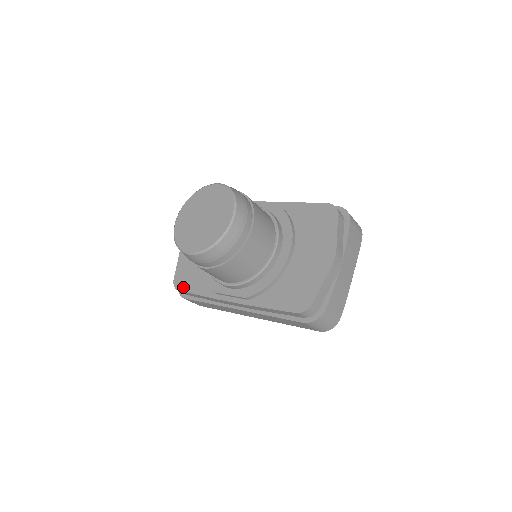
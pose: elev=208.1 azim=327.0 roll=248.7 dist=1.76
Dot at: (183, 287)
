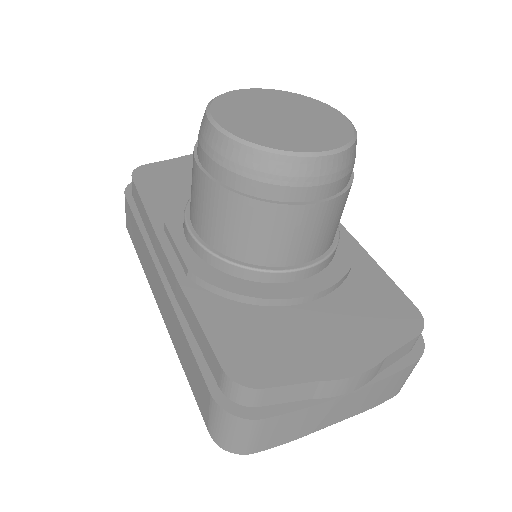
Dot at: (141, 180)
